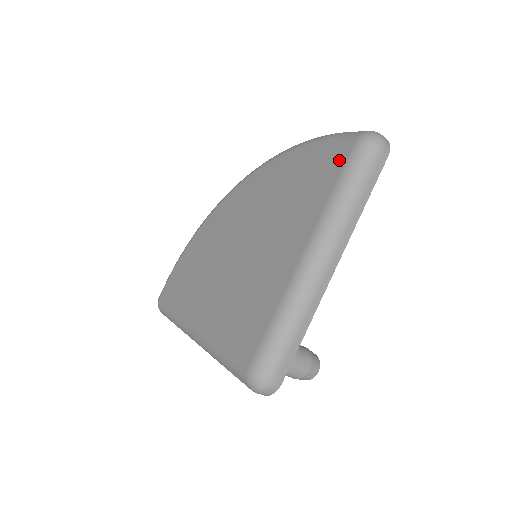
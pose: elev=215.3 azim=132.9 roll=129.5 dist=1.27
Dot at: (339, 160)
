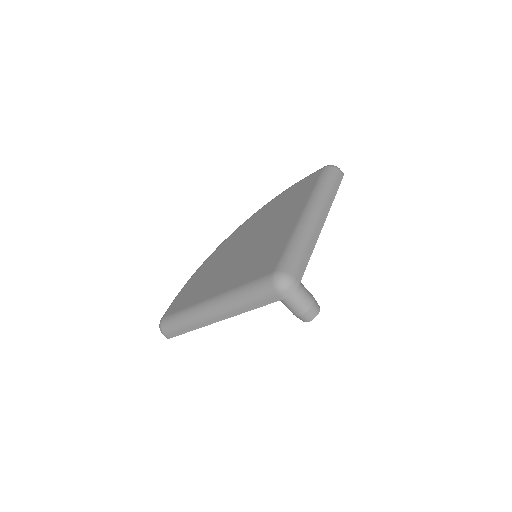
Dot at: (314, 178)
